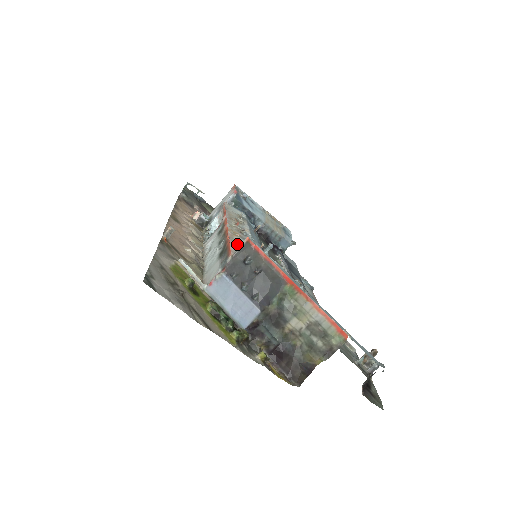
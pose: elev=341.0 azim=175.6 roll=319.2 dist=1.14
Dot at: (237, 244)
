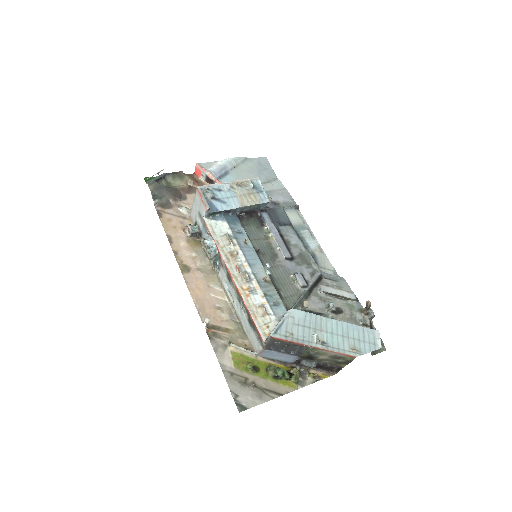
Dot at: (257, 313)
